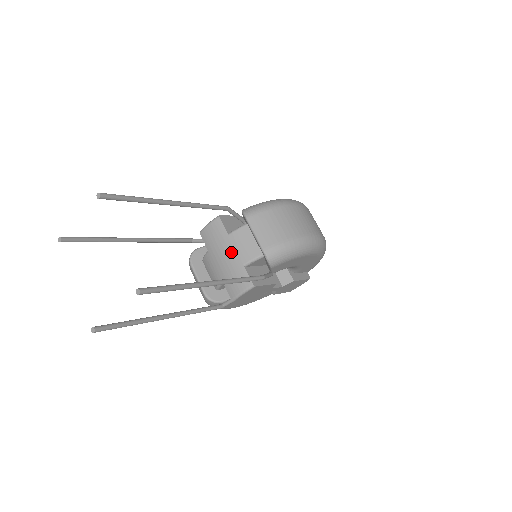
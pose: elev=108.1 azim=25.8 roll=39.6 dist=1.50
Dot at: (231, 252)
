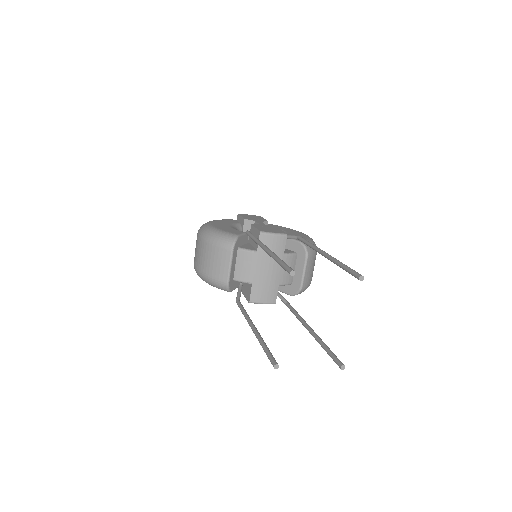
Dot at: (277, 270)
